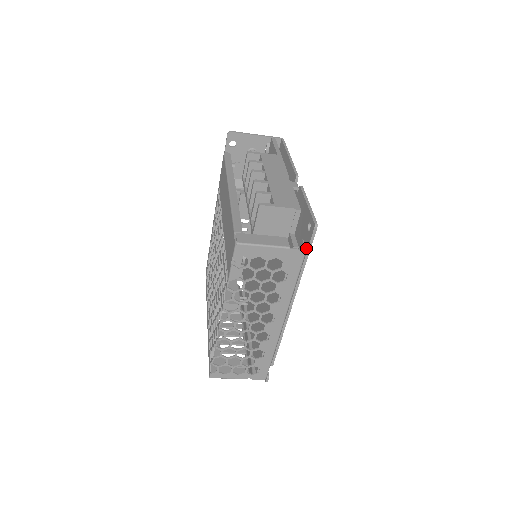
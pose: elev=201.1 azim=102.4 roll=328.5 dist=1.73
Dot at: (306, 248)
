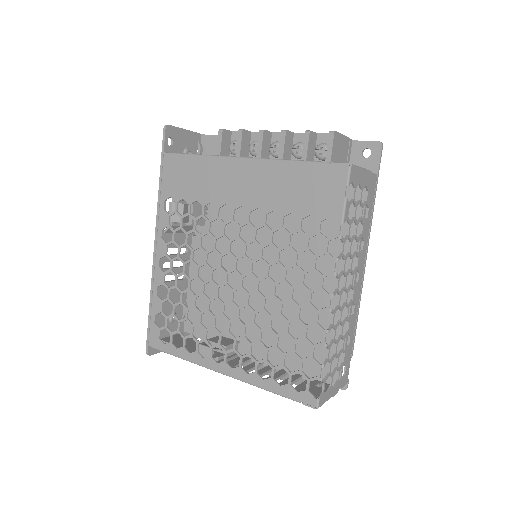
Dot at: occluded
